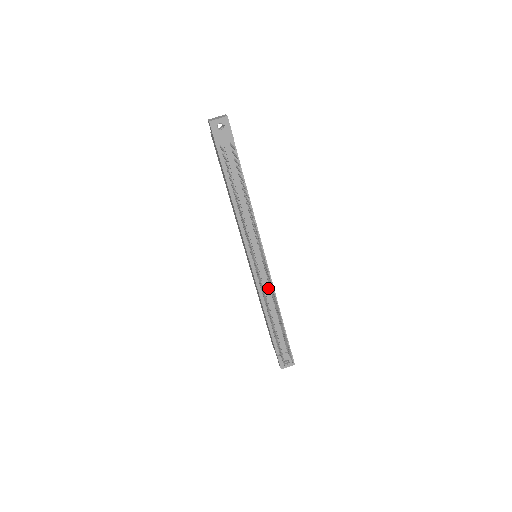
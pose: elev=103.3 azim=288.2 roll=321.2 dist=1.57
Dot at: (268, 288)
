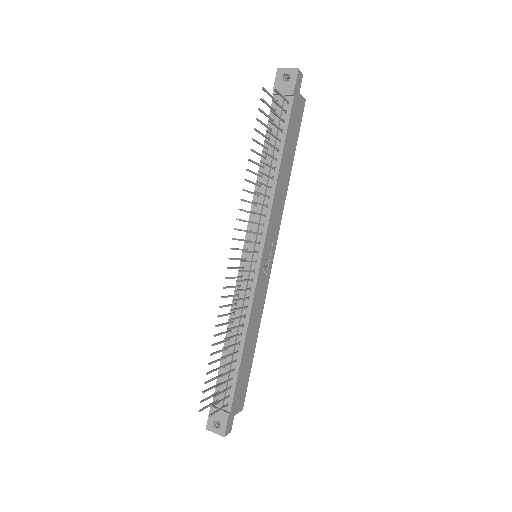
Dot at: (245, 302)
